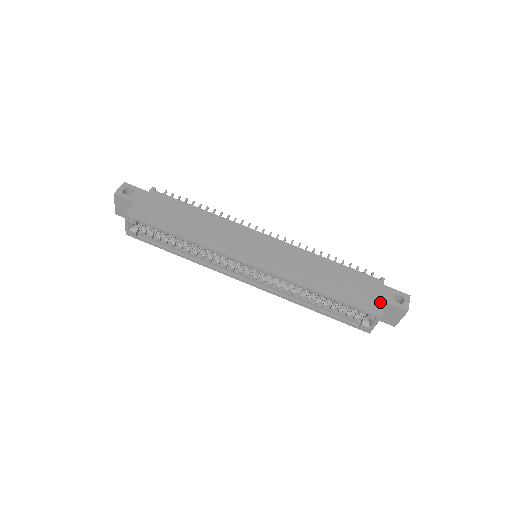
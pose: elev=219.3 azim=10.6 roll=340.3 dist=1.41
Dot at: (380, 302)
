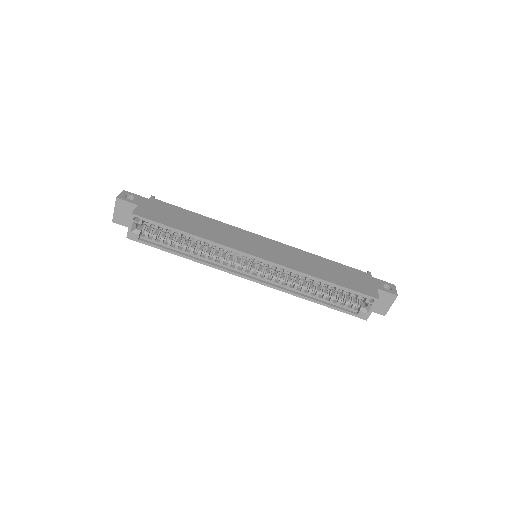
Dot at: (374, 288)
